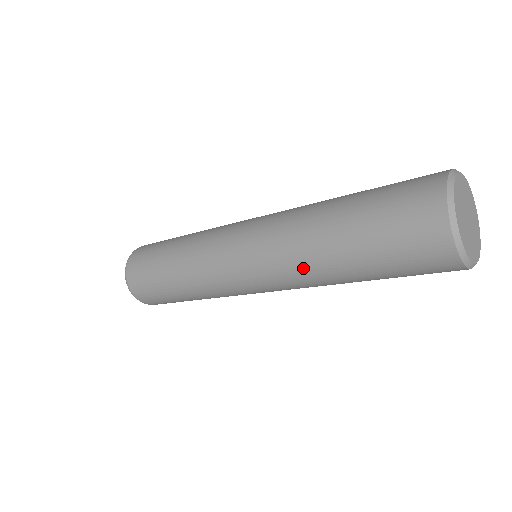
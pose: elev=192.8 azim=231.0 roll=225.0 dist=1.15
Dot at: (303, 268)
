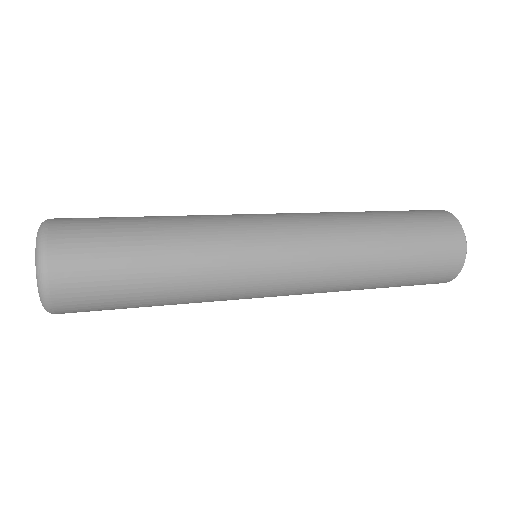
Dot at: (349, 265)
